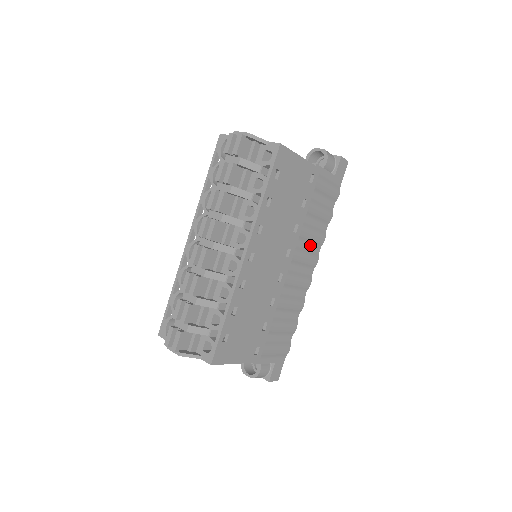
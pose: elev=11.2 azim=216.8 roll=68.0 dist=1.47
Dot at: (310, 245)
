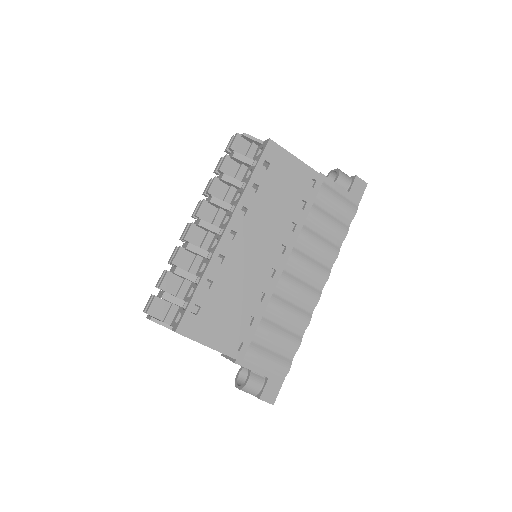
Dot at: (317, 255)
